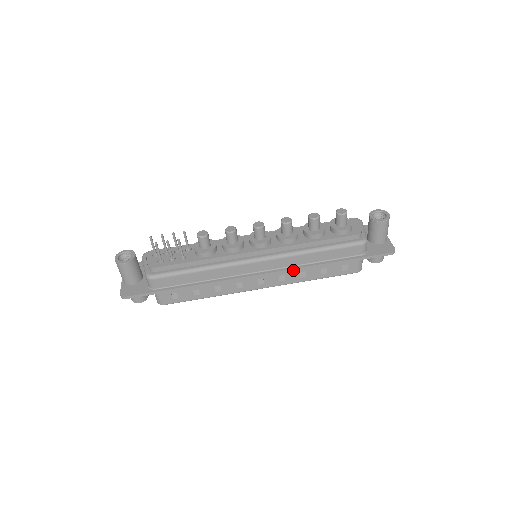
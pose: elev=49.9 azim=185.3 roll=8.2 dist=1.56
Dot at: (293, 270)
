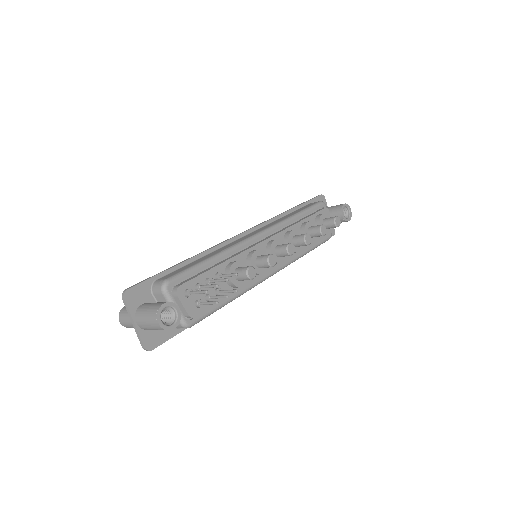
Dot at: occluded
